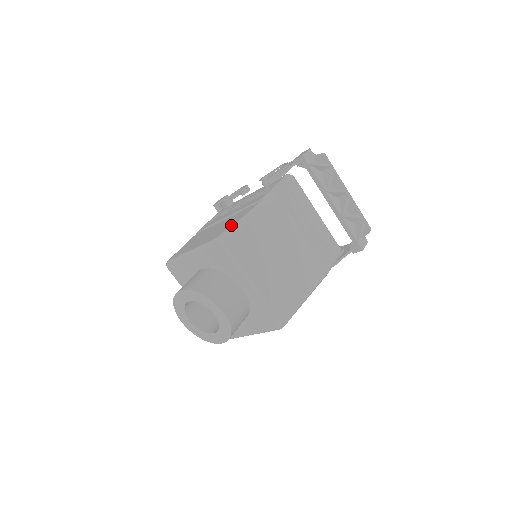
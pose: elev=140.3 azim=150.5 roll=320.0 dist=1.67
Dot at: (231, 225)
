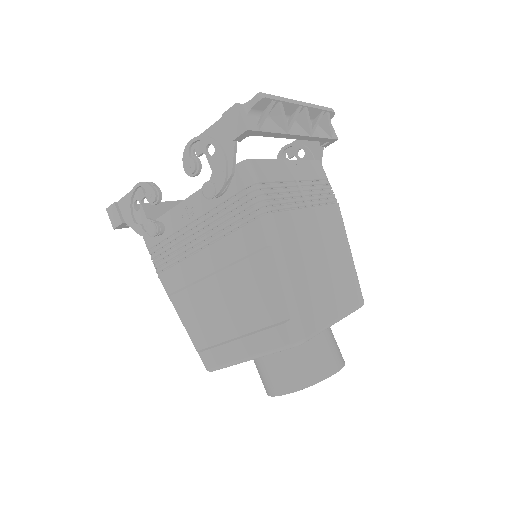
Dot at: (279, 308)
